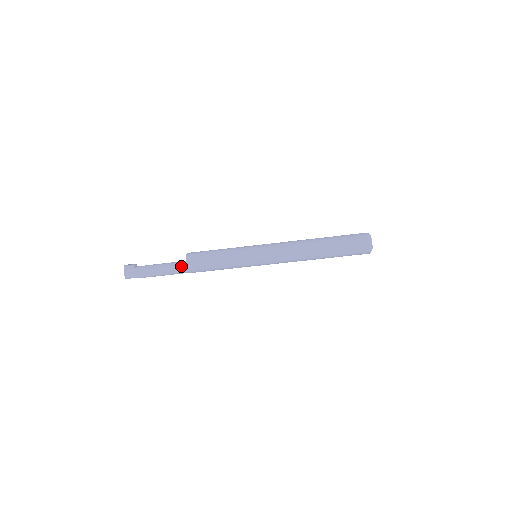
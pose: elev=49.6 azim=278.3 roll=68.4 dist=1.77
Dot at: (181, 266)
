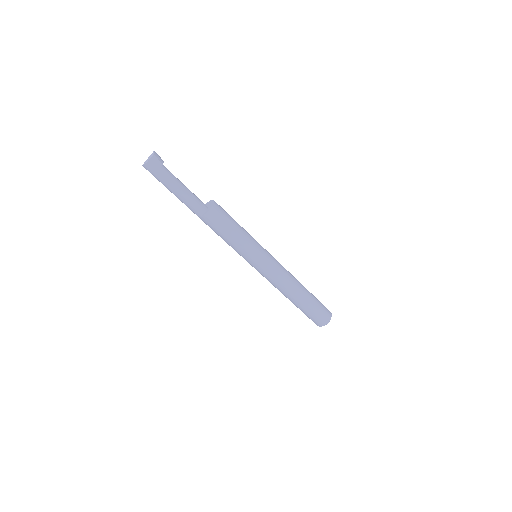
Dot at: (200, 209)
